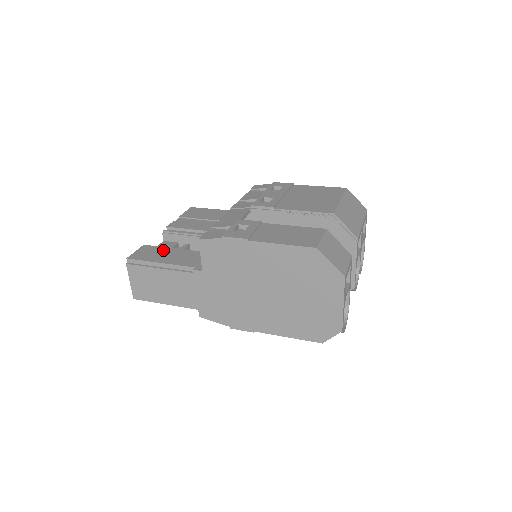
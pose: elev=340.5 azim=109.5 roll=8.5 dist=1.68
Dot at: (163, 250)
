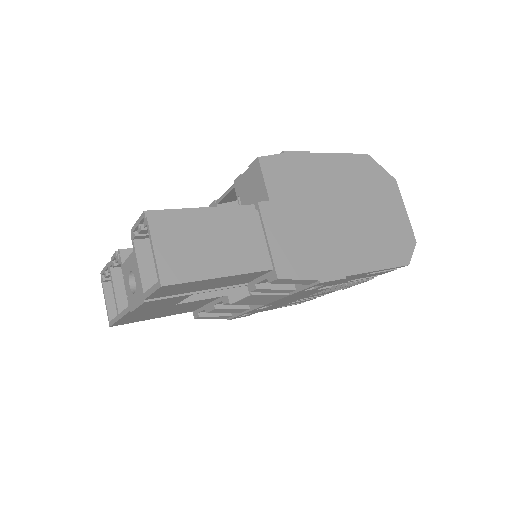
Dot at: occluded
